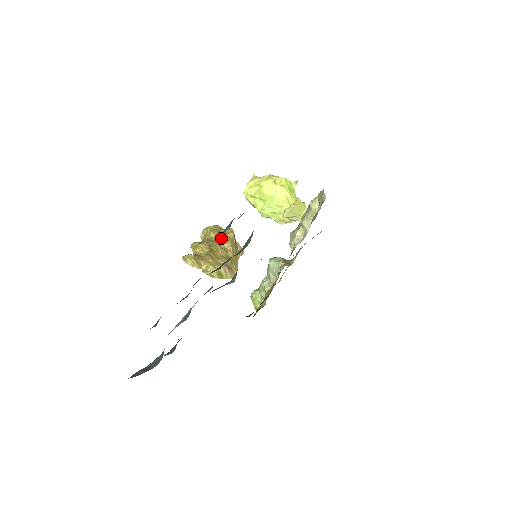
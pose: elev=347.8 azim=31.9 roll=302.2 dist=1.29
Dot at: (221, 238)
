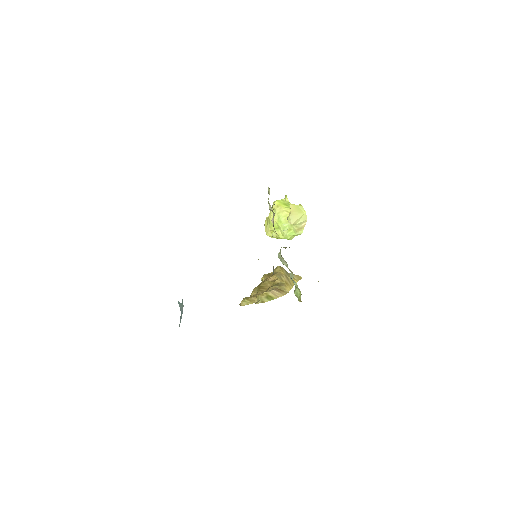
Dot at: occluded
